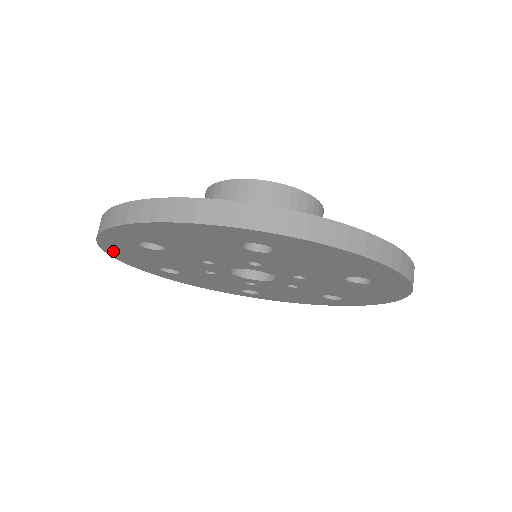
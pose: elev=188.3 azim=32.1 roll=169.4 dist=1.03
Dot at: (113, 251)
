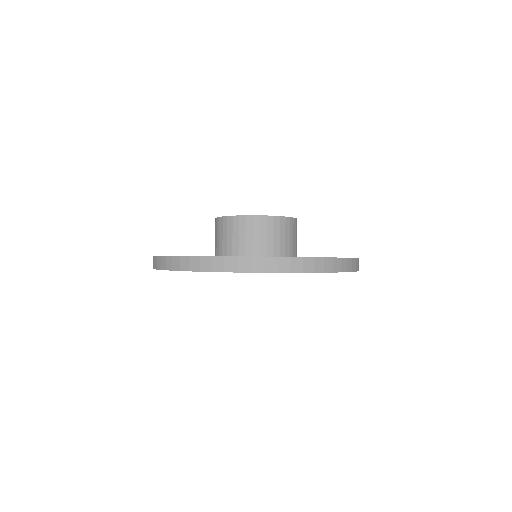
Dot at: occluded
